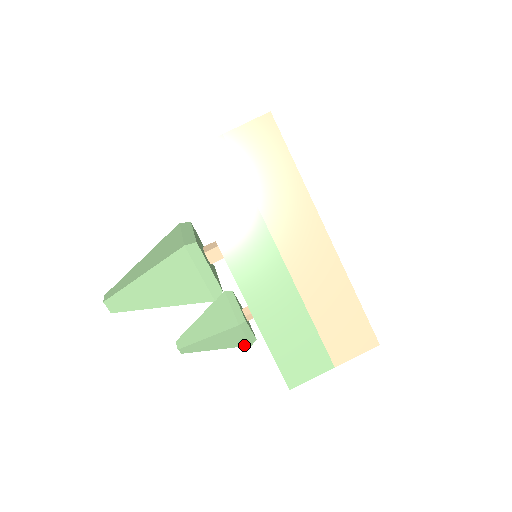
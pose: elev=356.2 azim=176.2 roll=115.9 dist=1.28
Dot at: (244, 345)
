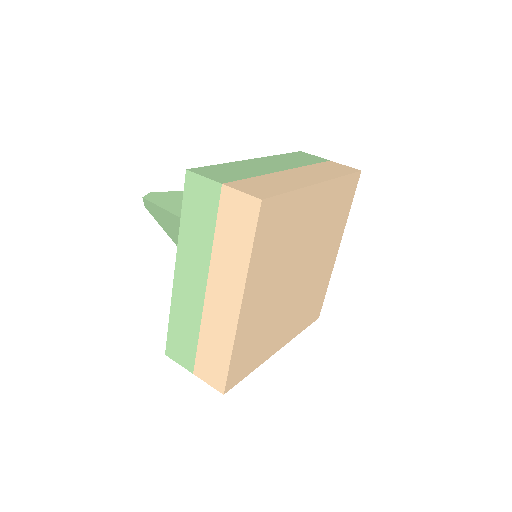
Dot at: occluded
